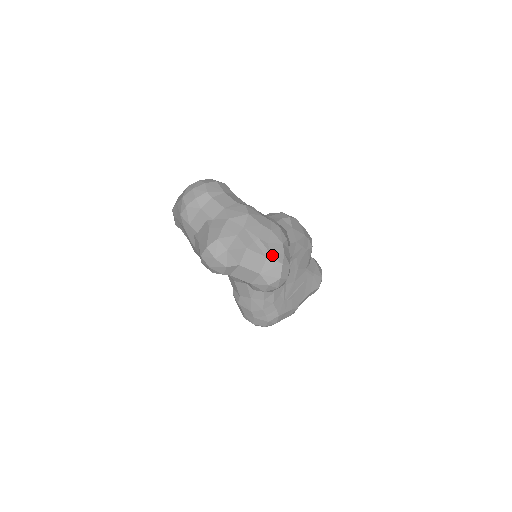
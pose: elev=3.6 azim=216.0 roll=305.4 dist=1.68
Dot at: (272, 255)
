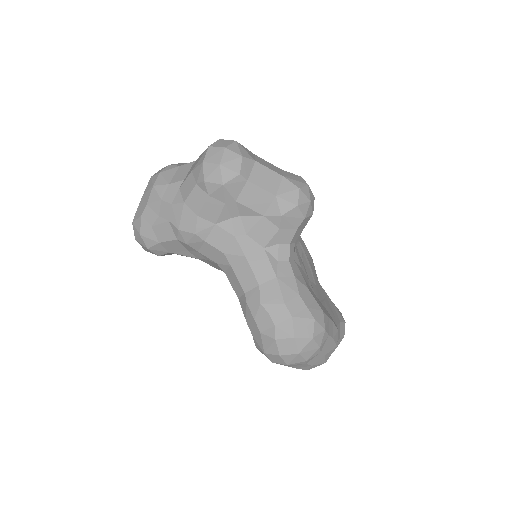
Dot at: (285, 171)
